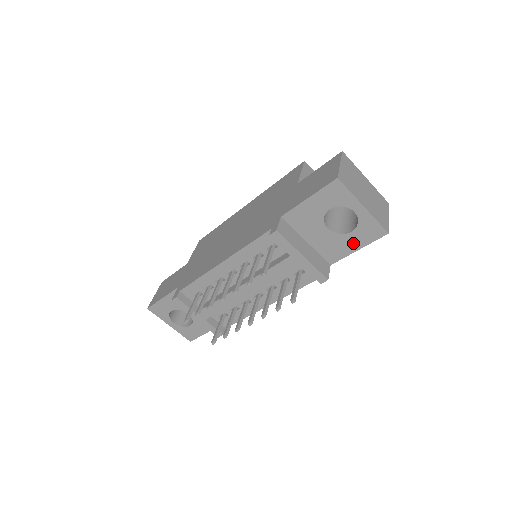
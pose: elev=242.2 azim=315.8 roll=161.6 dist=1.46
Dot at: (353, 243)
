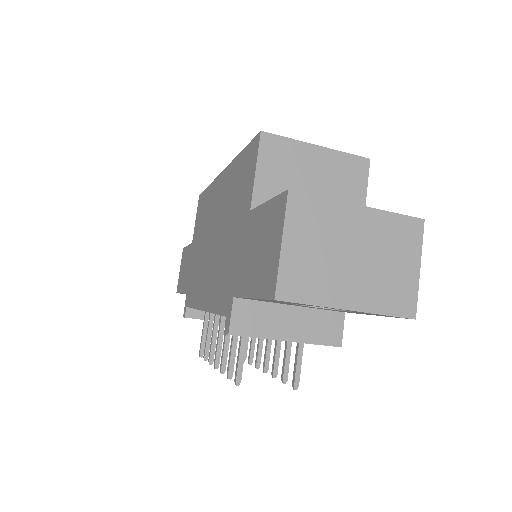
Dot at: (362, 313)
